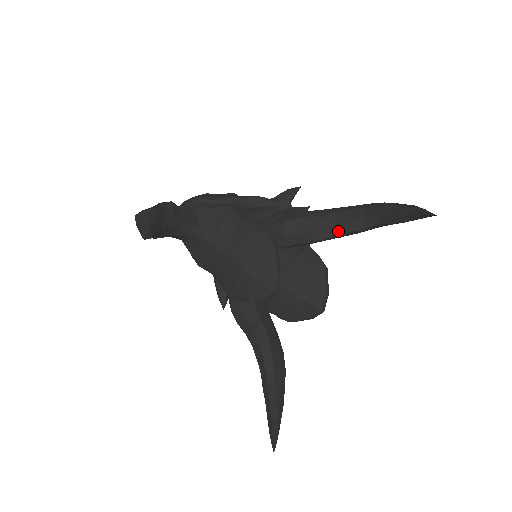
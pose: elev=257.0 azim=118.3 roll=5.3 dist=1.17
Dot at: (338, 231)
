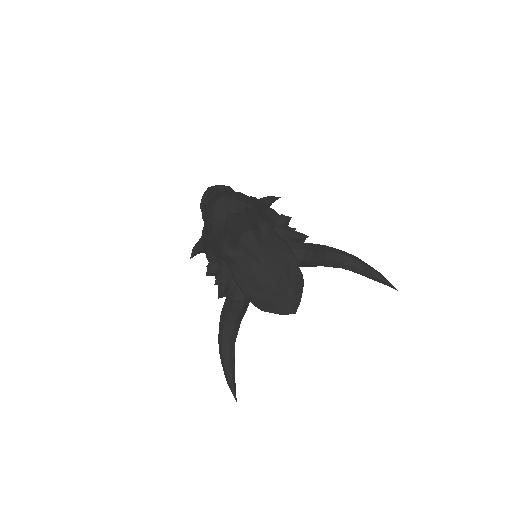
Dot at: (325, 264)
